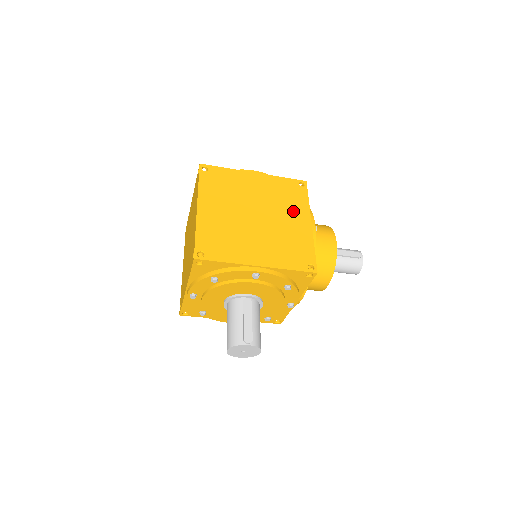
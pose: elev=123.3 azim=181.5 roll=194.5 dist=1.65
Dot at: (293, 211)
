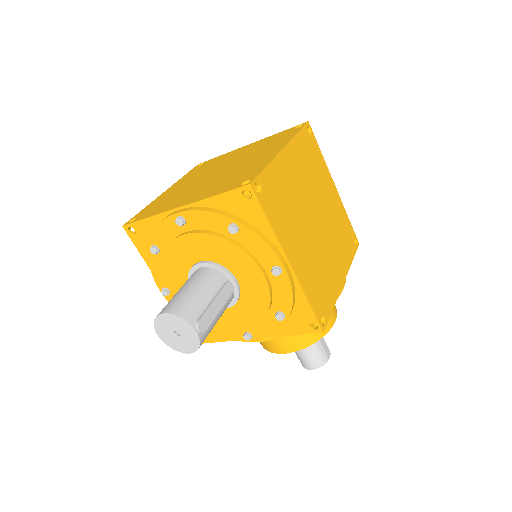
Dot at: (339, 254)
